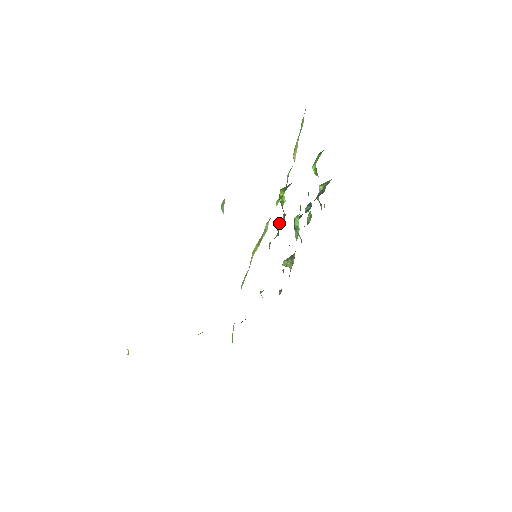
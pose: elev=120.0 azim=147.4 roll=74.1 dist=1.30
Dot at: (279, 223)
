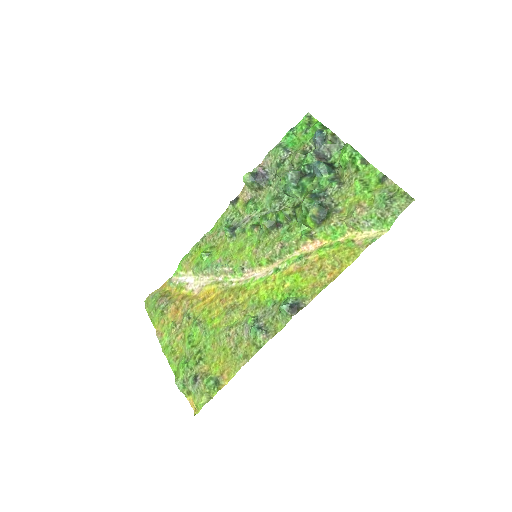
Dot at: (284, 218)
